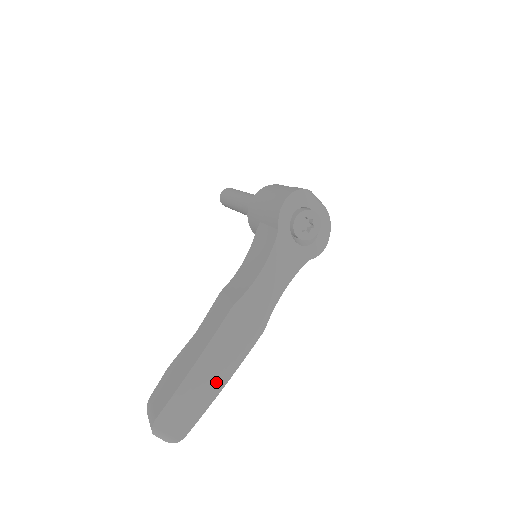
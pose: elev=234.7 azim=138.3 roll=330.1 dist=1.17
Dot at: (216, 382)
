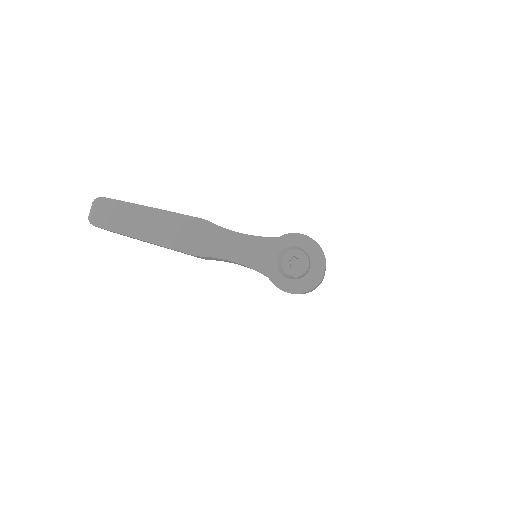
Dot at: (143, 231)
